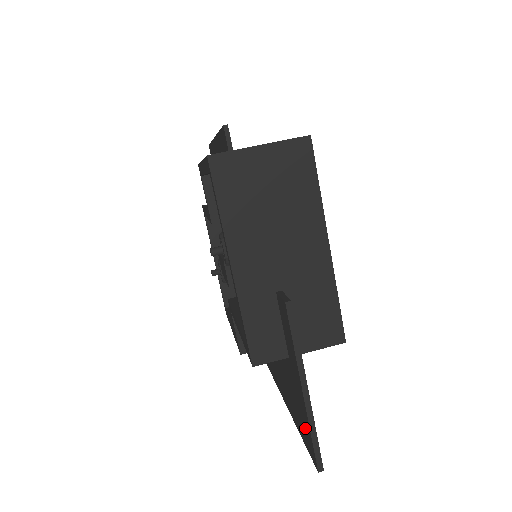
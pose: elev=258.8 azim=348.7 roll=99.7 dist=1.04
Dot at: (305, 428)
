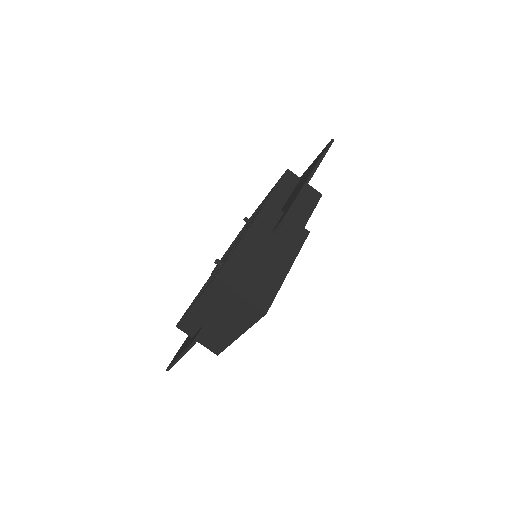
Dot at: (176, 355)
